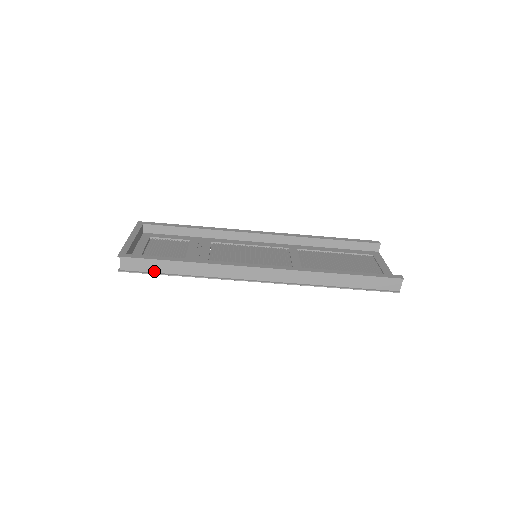
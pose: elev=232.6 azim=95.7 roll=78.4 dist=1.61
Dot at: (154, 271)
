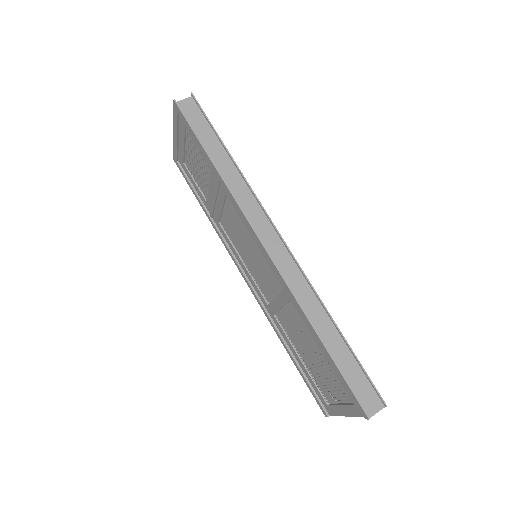
Dot at: (197, 133)
